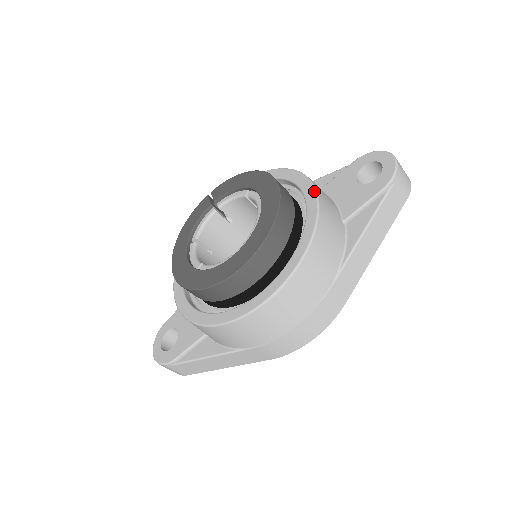
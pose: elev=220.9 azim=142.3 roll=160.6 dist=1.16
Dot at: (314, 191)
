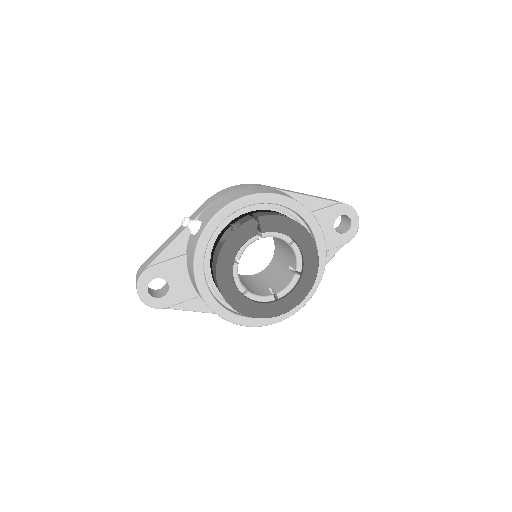
Dot at: (326, 254)
